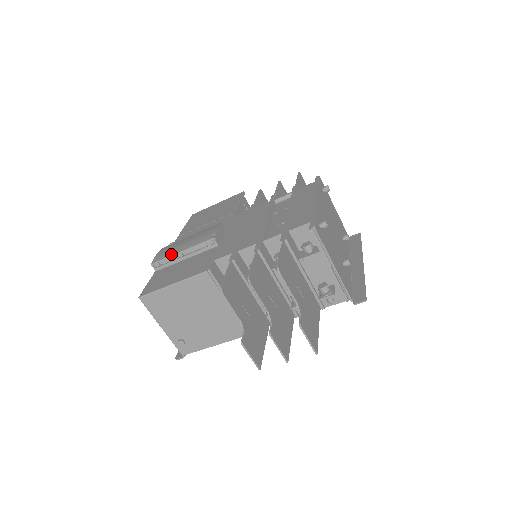
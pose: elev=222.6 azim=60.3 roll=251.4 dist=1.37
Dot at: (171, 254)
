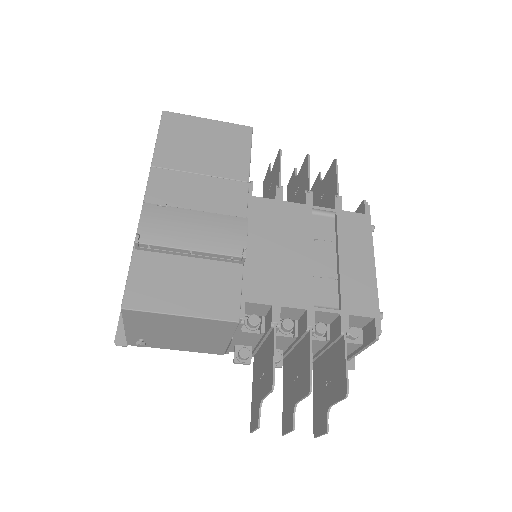
Dot at: (173, 244)
